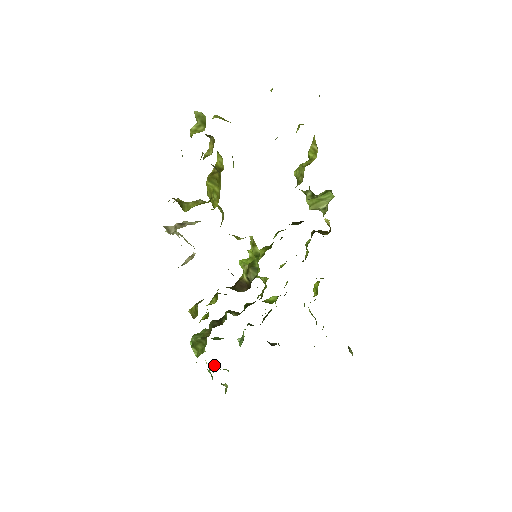
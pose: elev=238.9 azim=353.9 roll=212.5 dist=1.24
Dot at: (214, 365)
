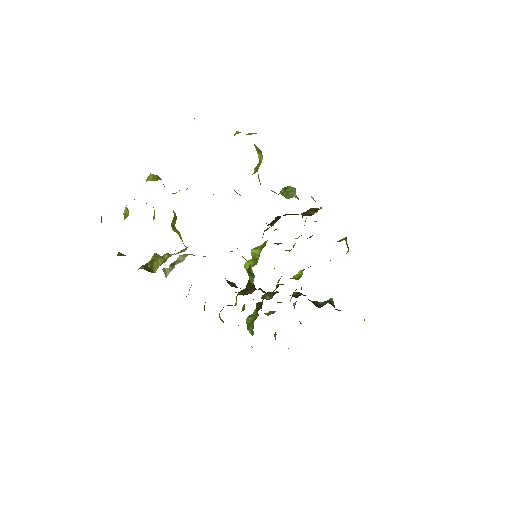
Dot at: (275, 334)
